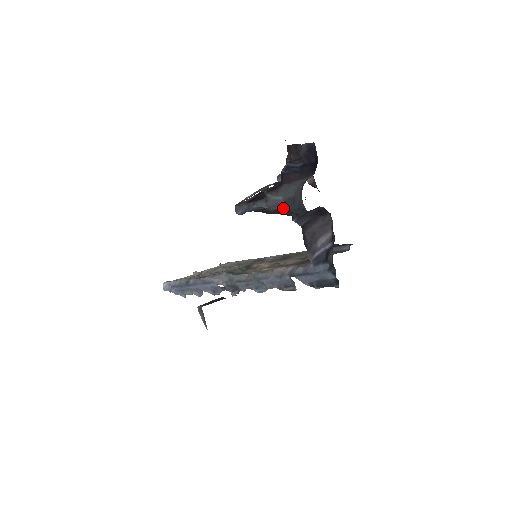
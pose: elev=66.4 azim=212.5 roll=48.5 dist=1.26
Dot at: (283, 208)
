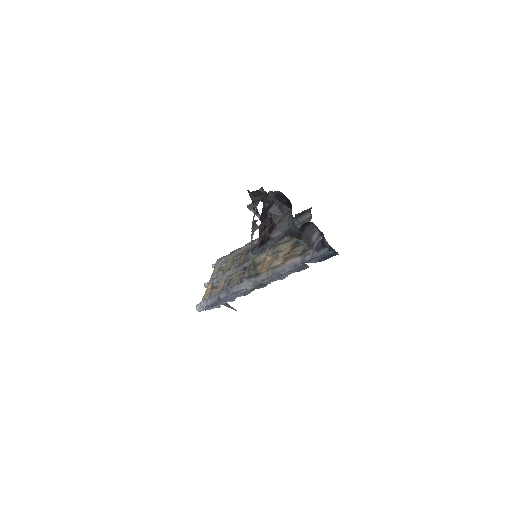
Dot at: (284, 237)
